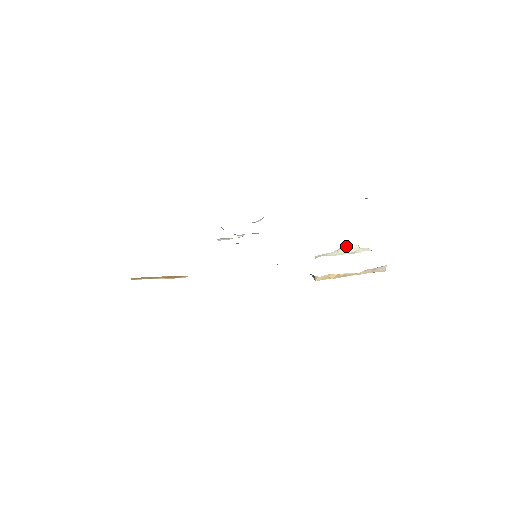
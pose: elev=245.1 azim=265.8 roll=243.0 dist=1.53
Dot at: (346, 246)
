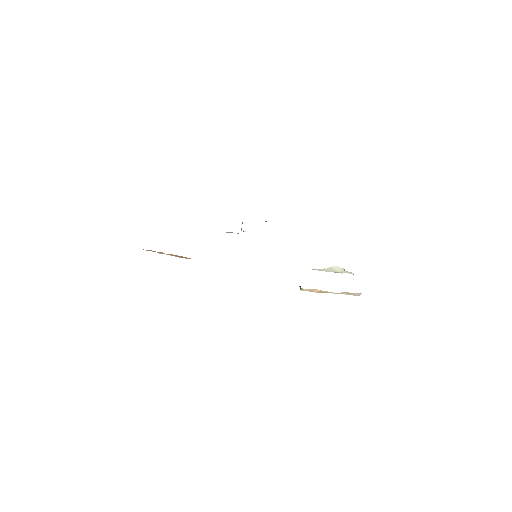
Dot at: (334, 267)
